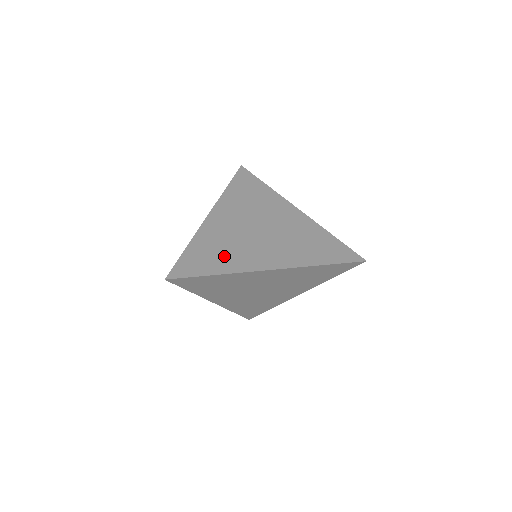
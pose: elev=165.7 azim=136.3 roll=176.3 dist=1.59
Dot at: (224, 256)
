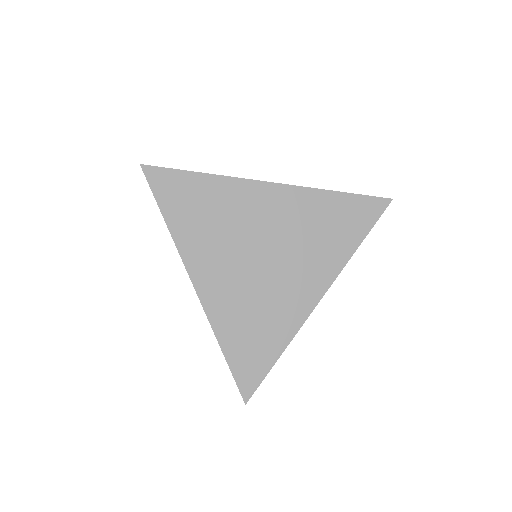
Dot at: (266, 326)
